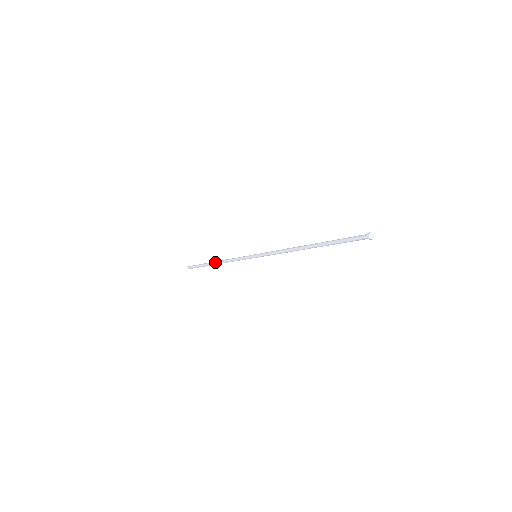
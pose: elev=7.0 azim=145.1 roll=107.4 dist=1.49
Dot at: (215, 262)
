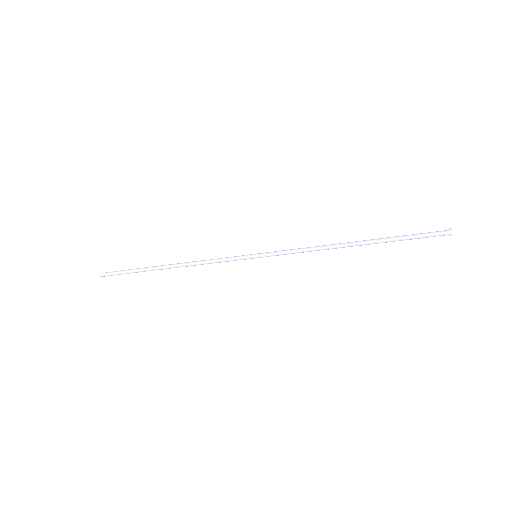
Dot at: (170, 264)
